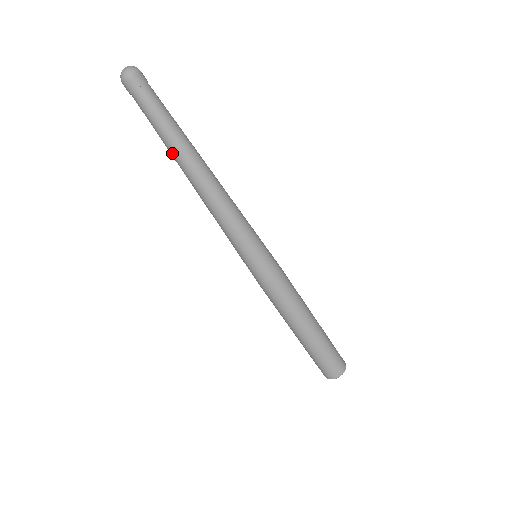
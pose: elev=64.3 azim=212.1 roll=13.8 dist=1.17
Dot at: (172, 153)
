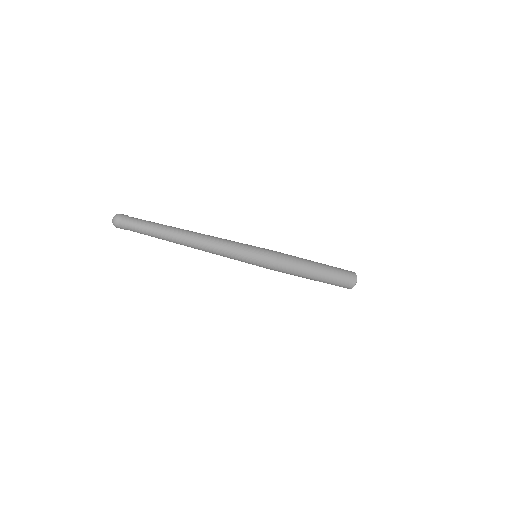
Dot at: (170, 240)
